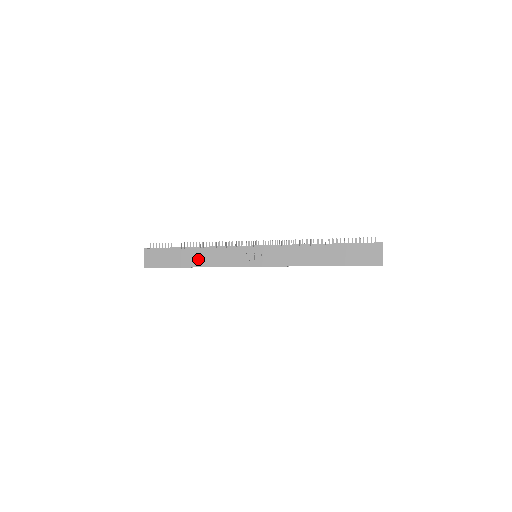
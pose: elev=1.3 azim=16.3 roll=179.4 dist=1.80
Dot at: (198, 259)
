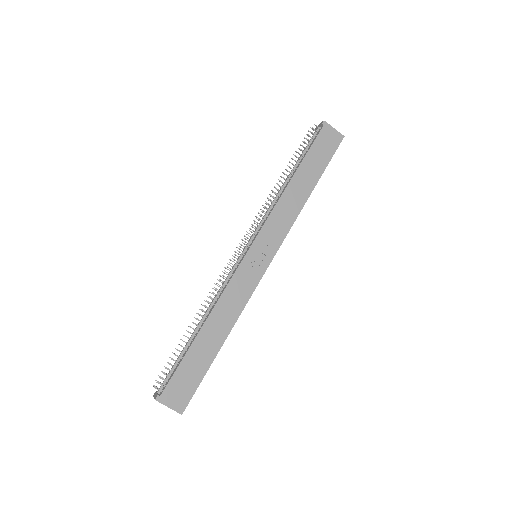
Dot at: (219, 328)
